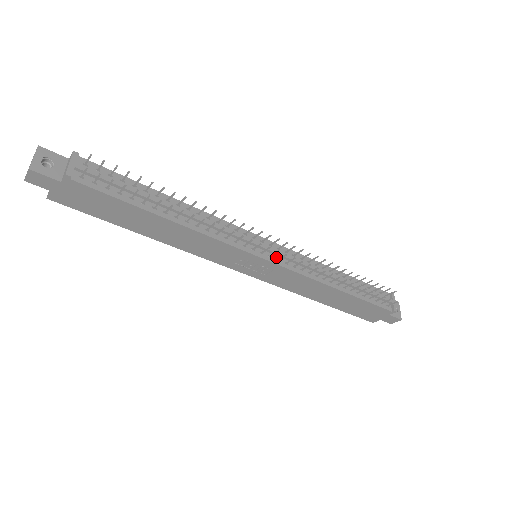
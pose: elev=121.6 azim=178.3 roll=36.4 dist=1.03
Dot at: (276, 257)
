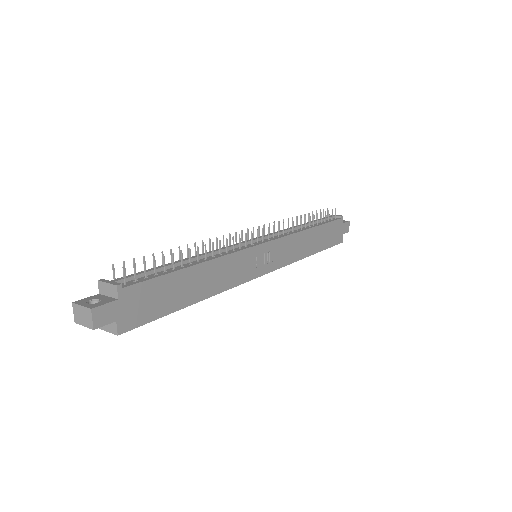
Dot at: (265, 240)
